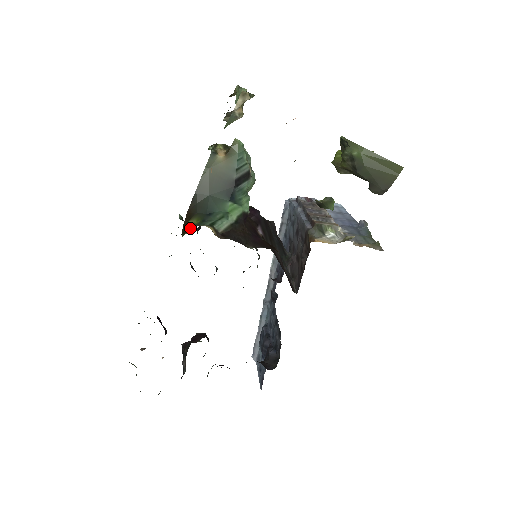
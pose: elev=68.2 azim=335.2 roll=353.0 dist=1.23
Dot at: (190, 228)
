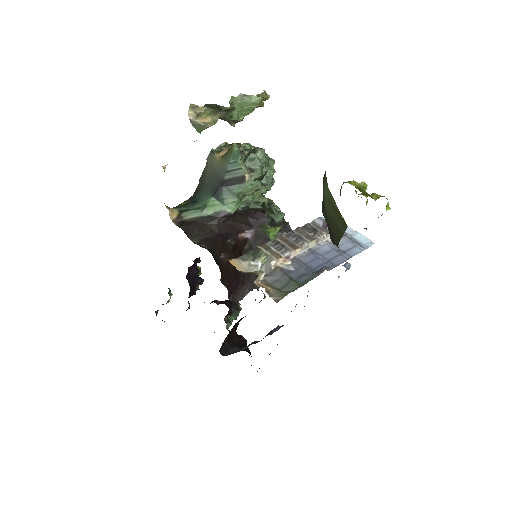
Dot at: occluded
